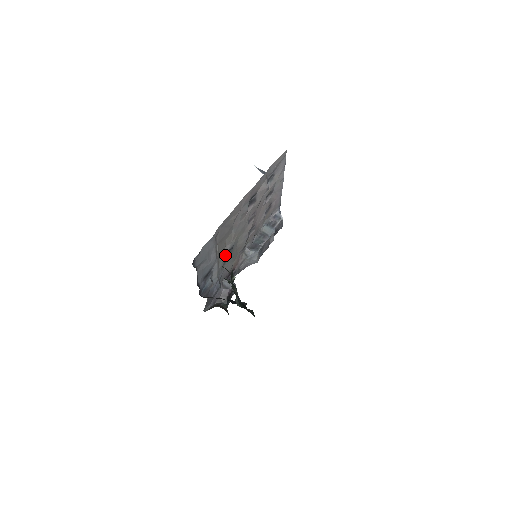
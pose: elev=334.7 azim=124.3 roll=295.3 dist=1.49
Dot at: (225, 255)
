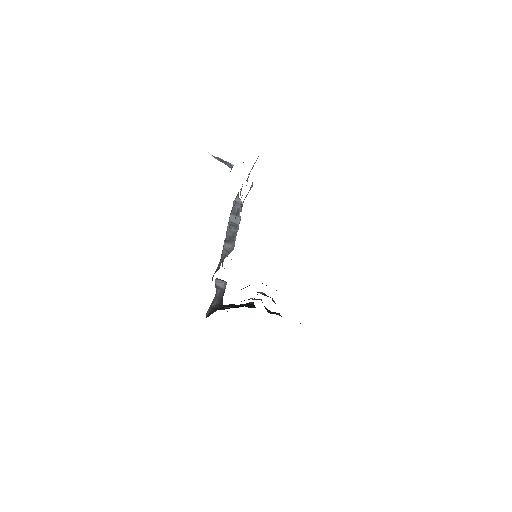
Dot at: occluded
